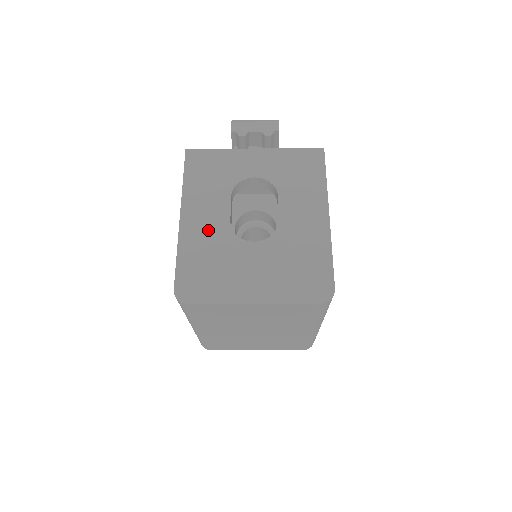
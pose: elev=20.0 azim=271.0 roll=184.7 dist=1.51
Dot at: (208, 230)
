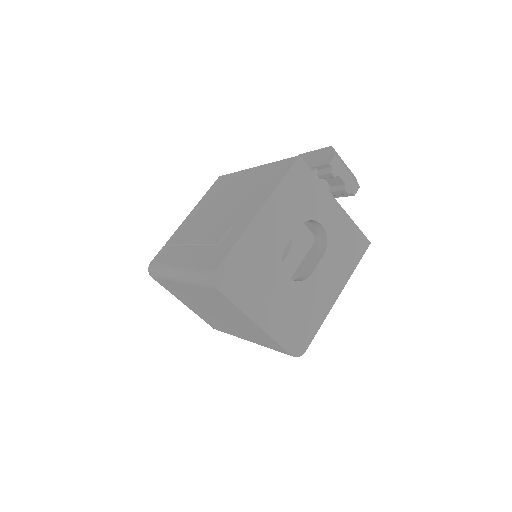
Dot at: (268, 241)
